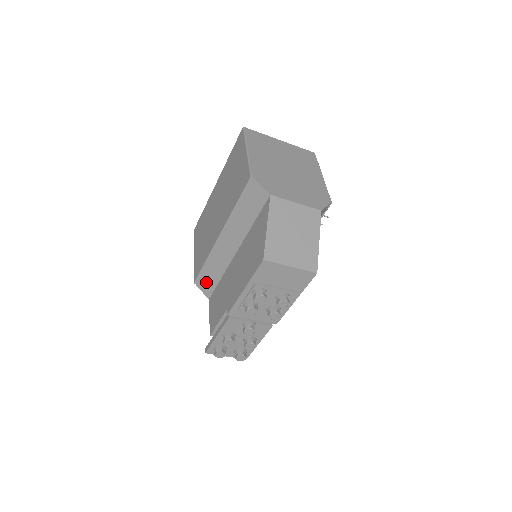
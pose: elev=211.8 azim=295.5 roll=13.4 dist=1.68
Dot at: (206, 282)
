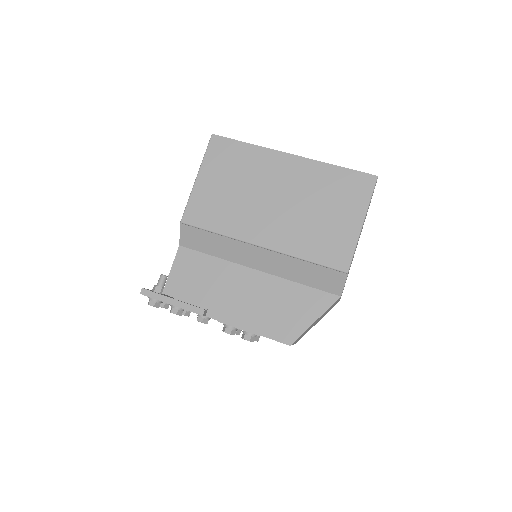
Dot at: (195, 238)
